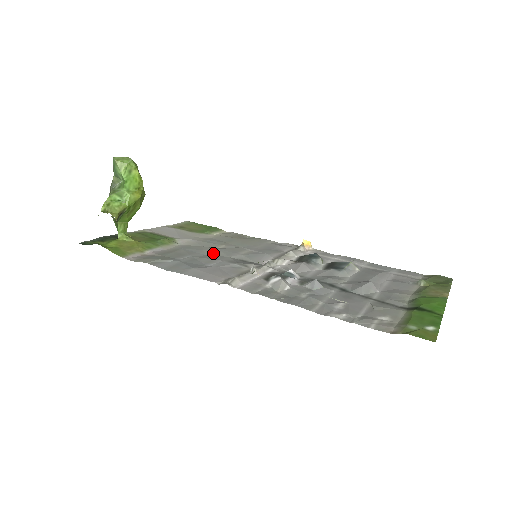
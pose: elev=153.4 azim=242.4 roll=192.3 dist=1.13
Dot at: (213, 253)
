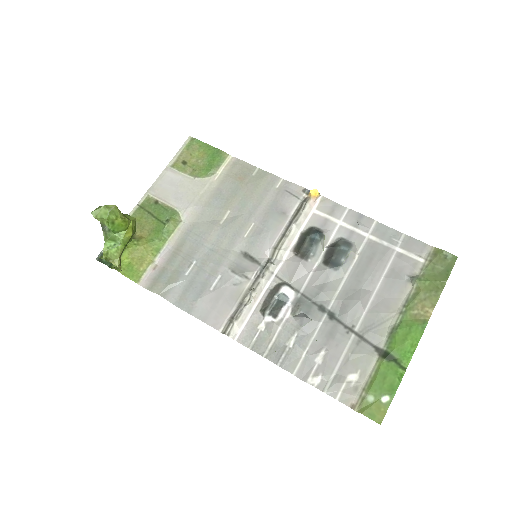
Dot at: (217, 242)
